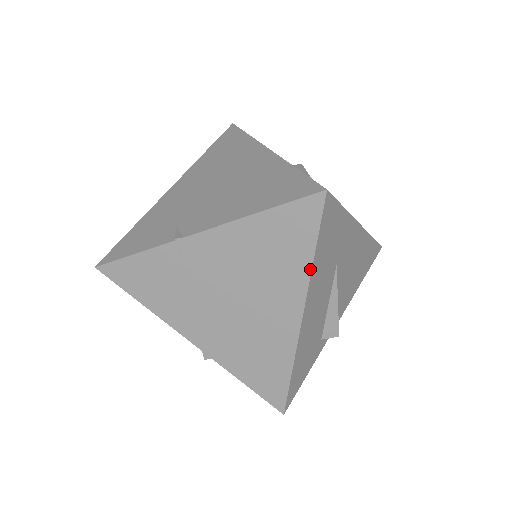
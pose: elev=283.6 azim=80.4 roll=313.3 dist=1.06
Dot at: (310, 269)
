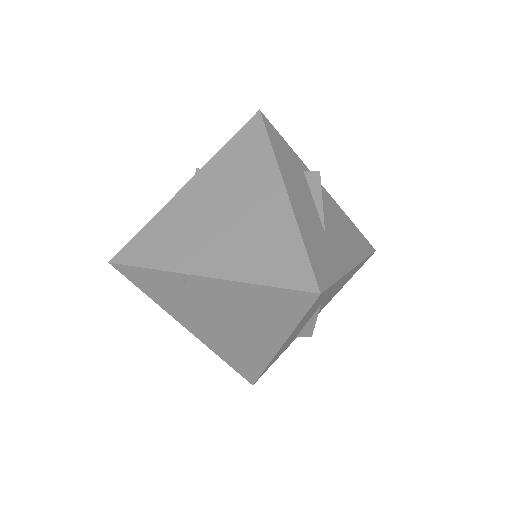
Dot at: (293, 328)
